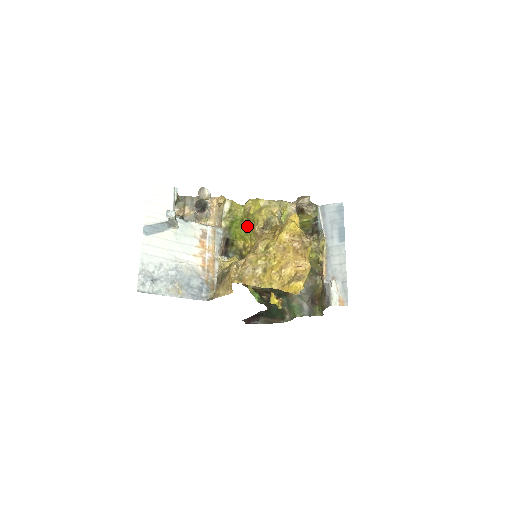
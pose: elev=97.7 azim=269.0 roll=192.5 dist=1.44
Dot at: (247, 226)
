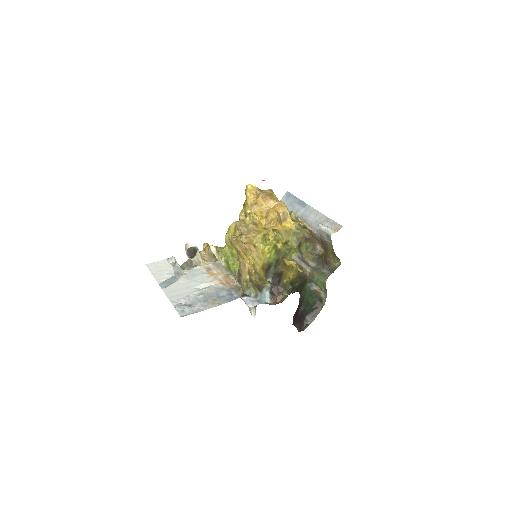
Dot at: occluded
